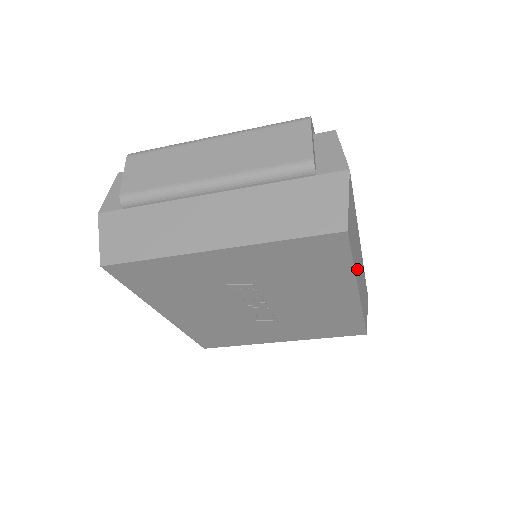
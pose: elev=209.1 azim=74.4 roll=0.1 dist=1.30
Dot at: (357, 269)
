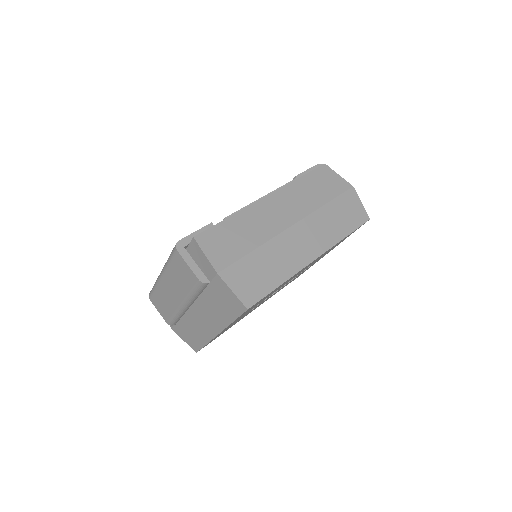
Dot at: (294, 262)
